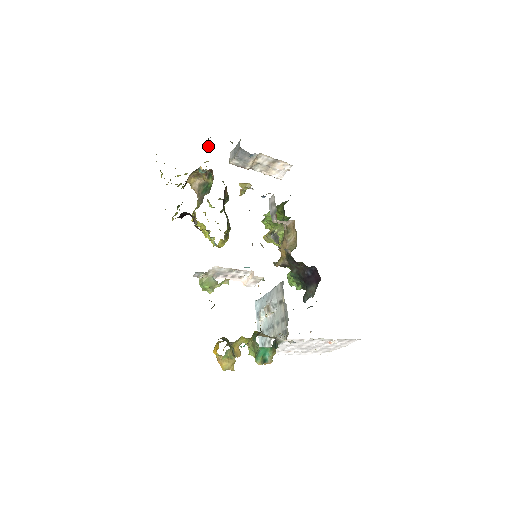
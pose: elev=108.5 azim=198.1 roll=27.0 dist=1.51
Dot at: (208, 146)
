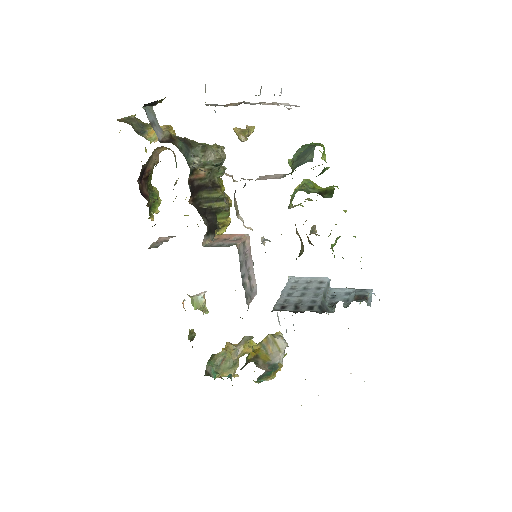
Dot at: (160, 100)
